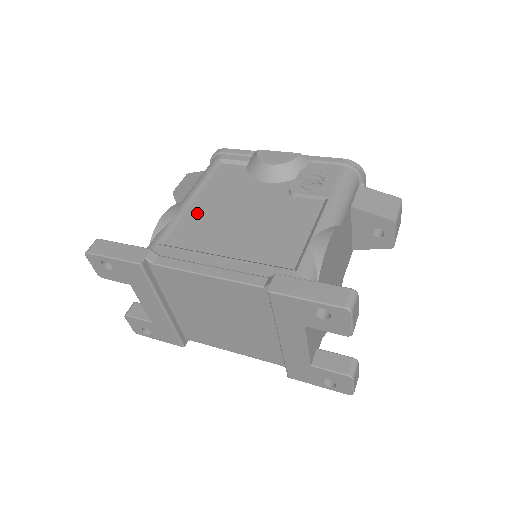
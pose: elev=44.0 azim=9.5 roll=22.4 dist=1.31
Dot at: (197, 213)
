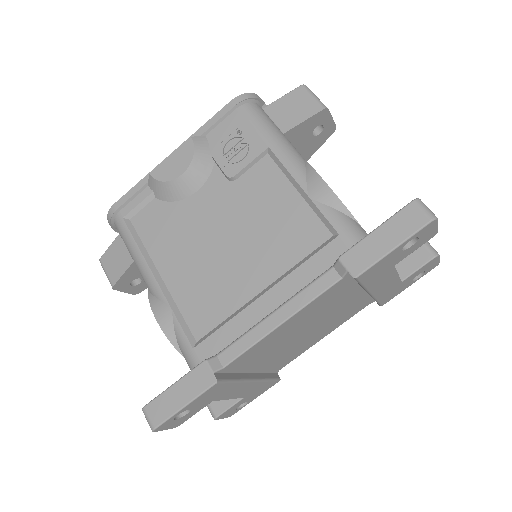
Dot at: (181, 284)
